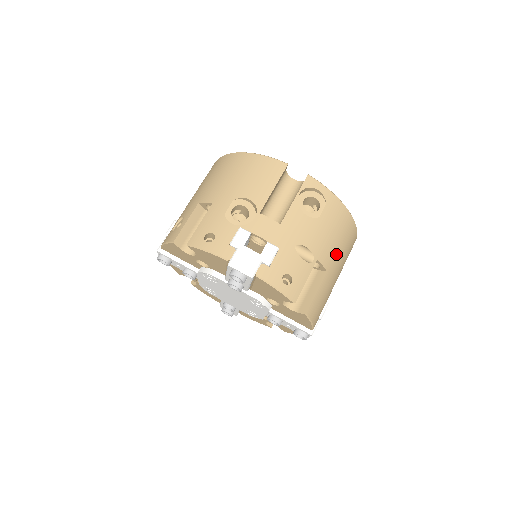
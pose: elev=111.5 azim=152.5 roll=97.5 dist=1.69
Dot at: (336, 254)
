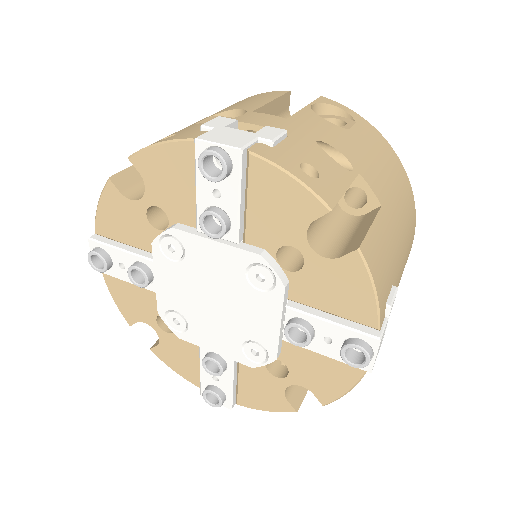
Dot at: (390, 193)
